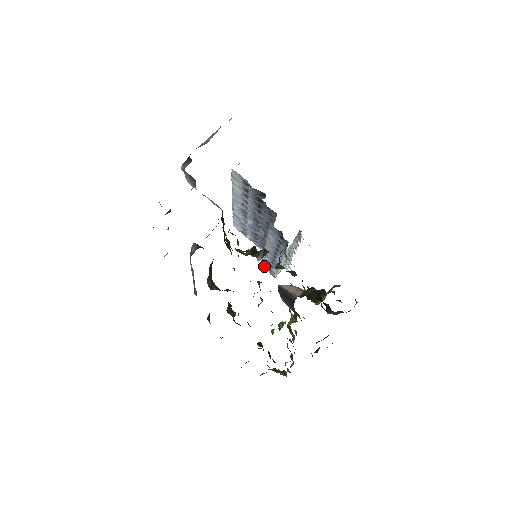
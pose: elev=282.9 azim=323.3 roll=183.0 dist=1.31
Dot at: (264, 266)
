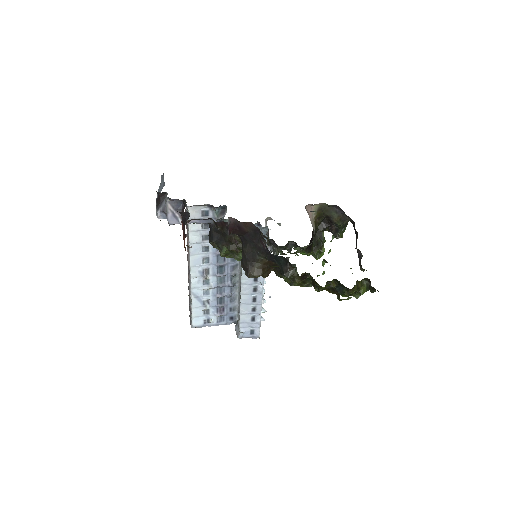
Dot at: (244, 337)
